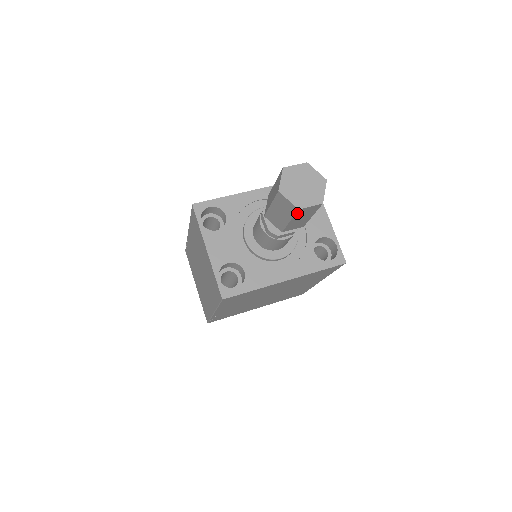
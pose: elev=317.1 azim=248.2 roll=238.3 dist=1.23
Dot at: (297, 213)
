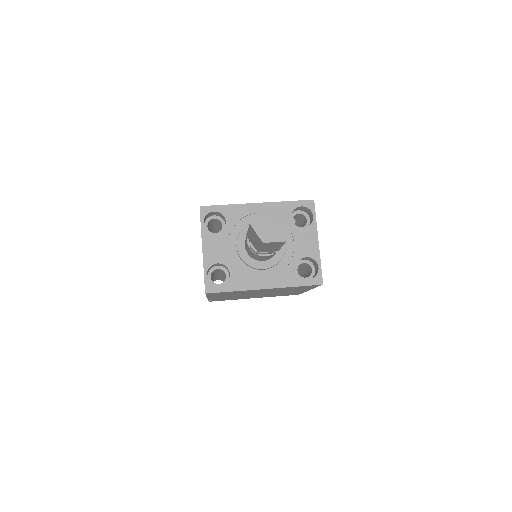
Dot at: (264, 244)
